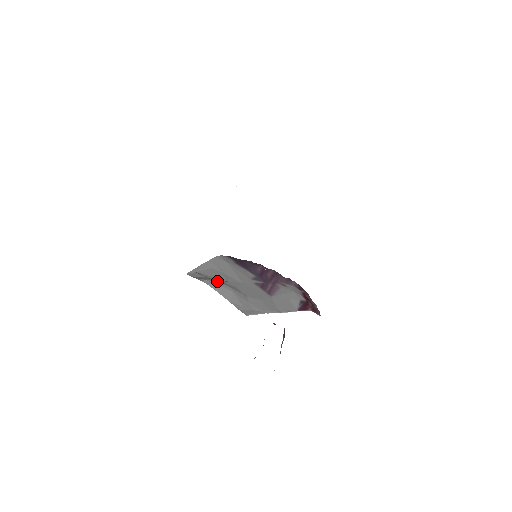
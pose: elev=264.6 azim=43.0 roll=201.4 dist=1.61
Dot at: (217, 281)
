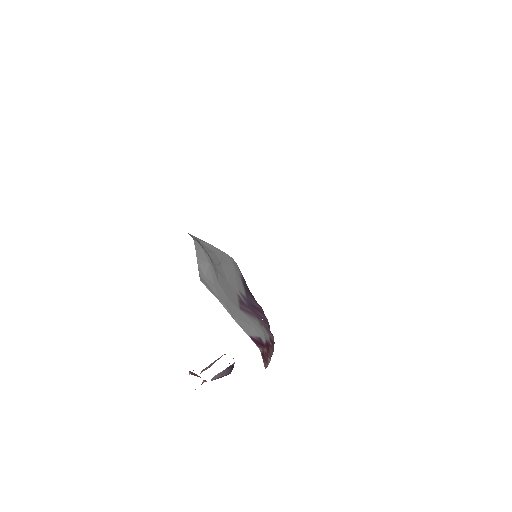
Dot at: occluded
